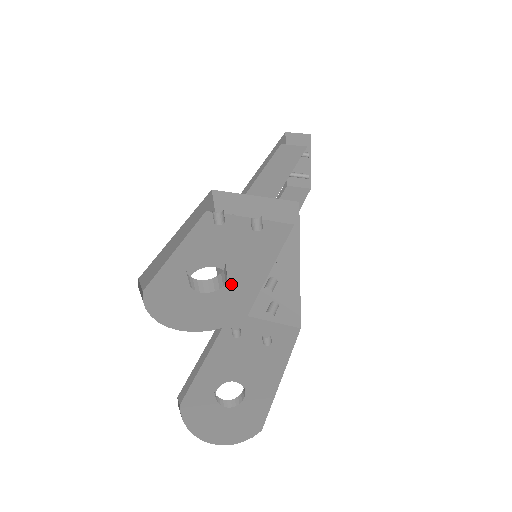
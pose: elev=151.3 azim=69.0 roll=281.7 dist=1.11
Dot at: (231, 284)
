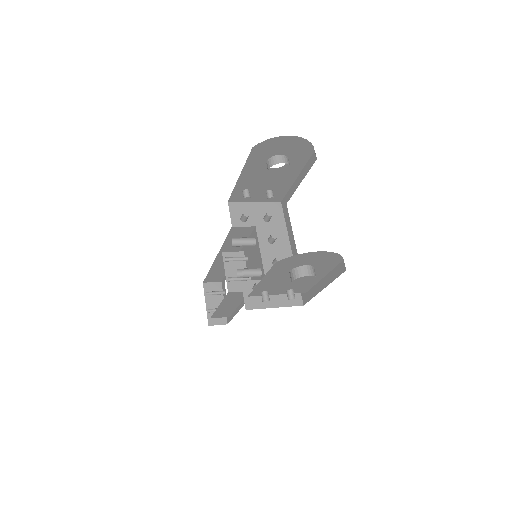
Dot at: occluded
